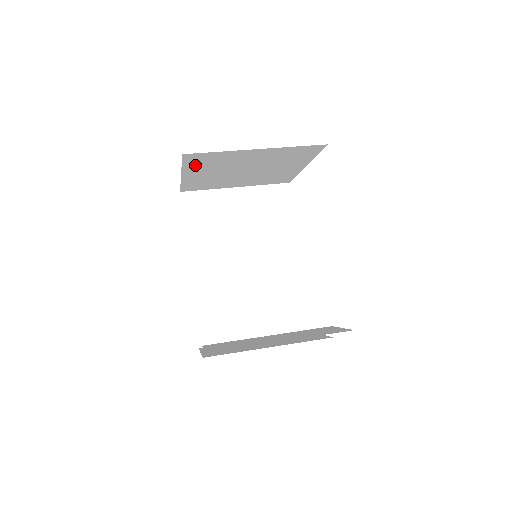
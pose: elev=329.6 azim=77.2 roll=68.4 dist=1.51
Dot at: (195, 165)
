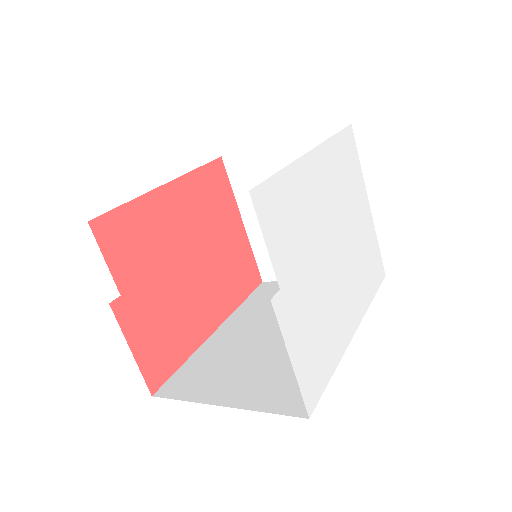
Dot at: (244, 190)
